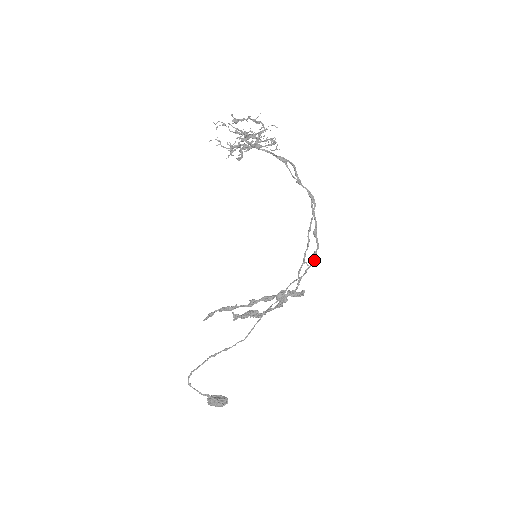
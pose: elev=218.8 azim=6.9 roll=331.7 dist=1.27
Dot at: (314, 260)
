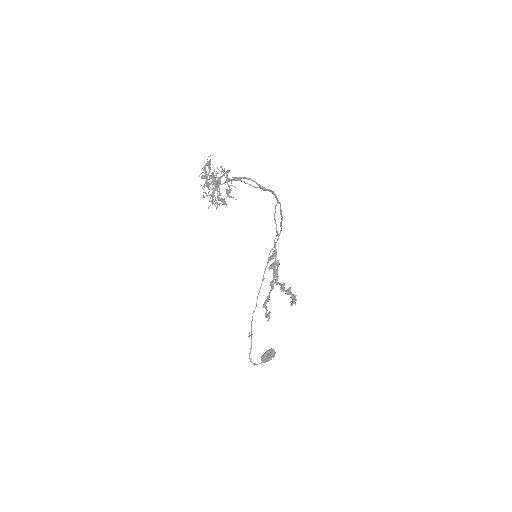
Dot at: (281, 228)
